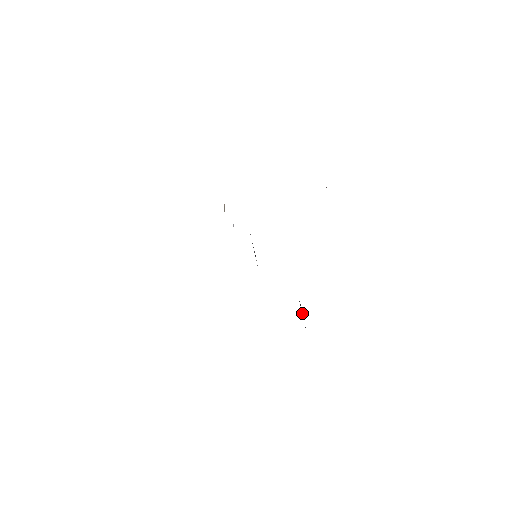
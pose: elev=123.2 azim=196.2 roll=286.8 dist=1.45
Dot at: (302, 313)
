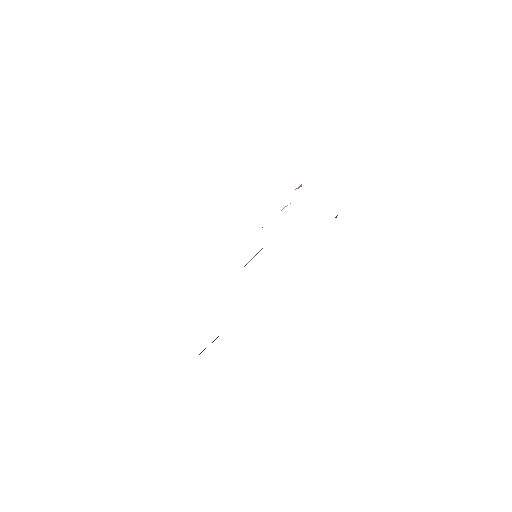
Dot at: occluded
